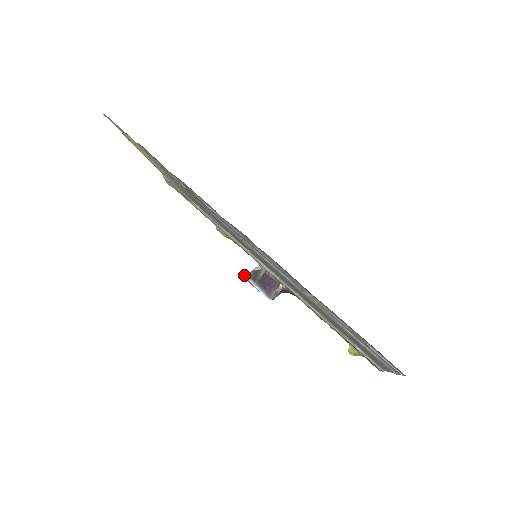
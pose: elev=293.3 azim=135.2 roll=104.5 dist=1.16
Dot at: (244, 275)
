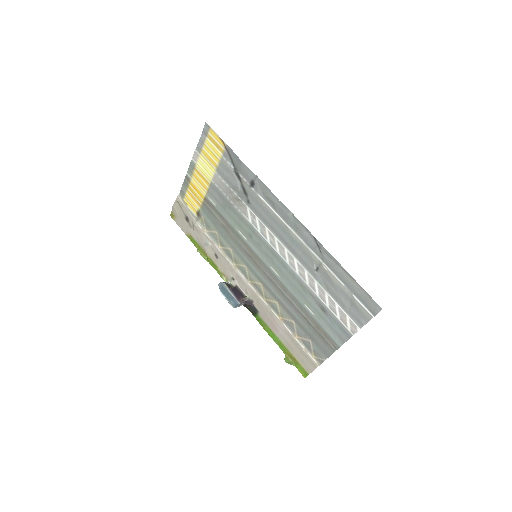
Dot at: occluded
